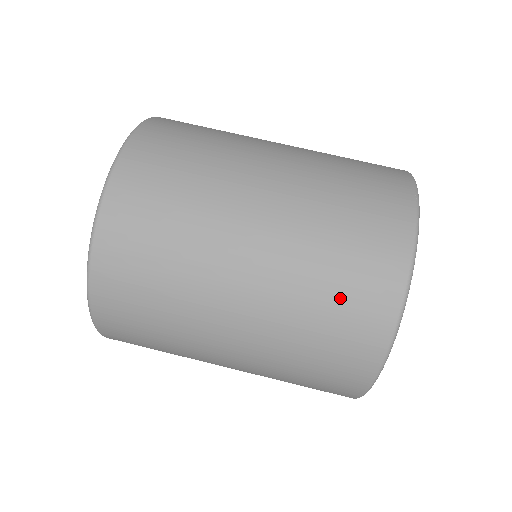
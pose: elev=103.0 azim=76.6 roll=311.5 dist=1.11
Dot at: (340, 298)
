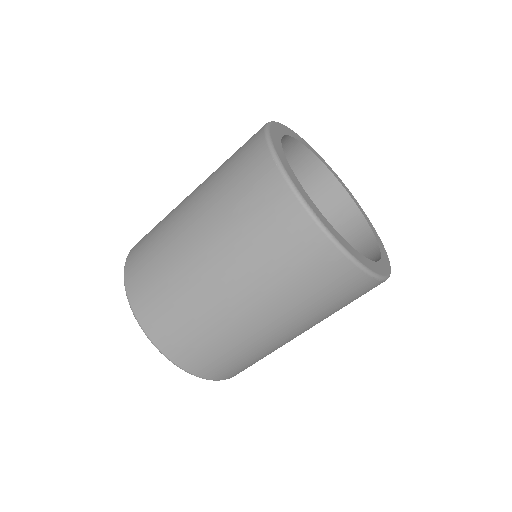
Dot at: (308, 280)
